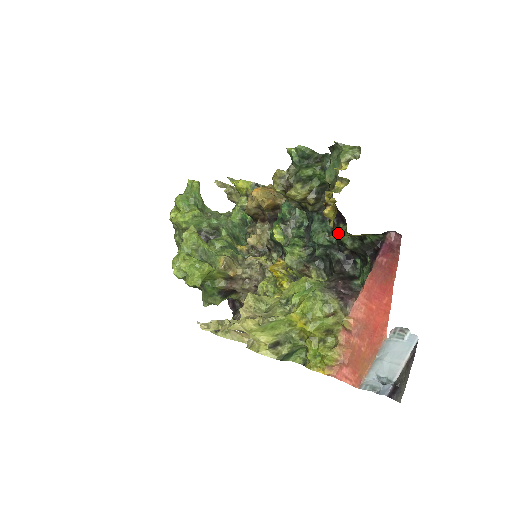
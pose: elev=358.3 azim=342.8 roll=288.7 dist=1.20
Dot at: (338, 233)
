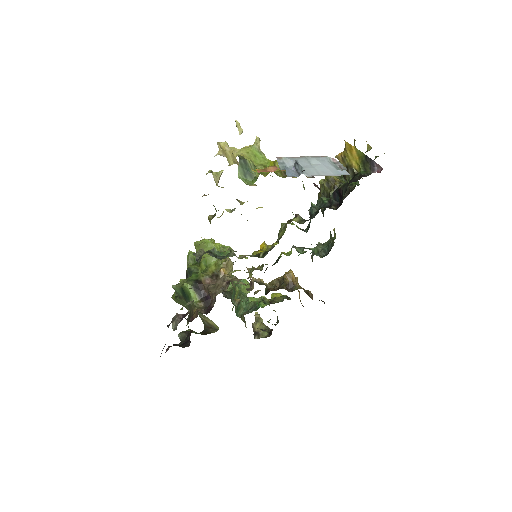
Dot at: (345, 150)
